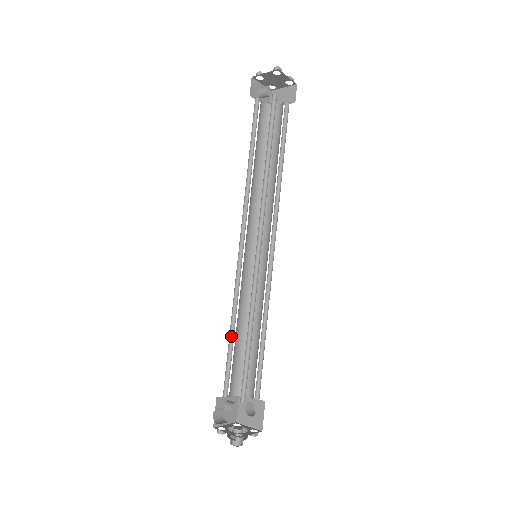
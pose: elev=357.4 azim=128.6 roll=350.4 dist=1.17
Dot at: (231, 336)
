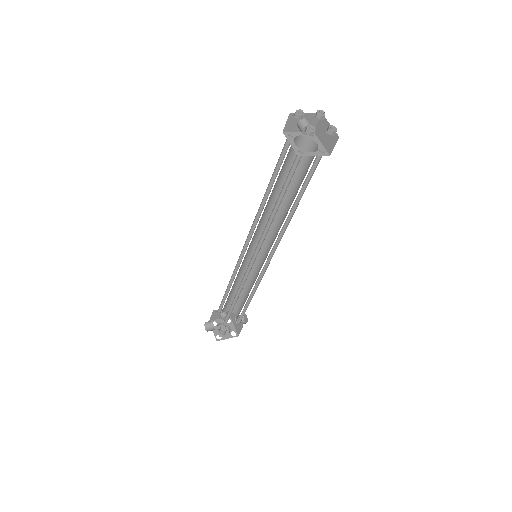
Dot at: (229, 288)
